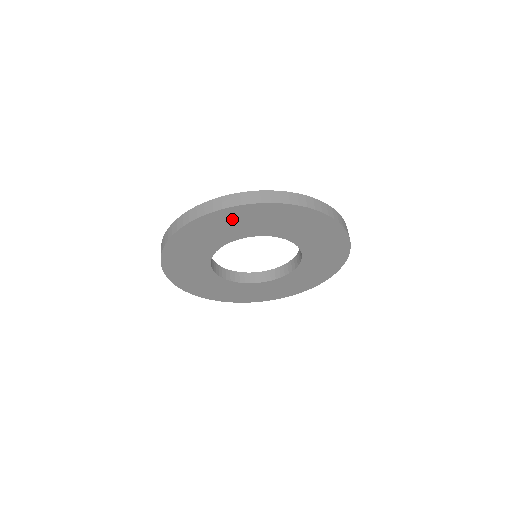
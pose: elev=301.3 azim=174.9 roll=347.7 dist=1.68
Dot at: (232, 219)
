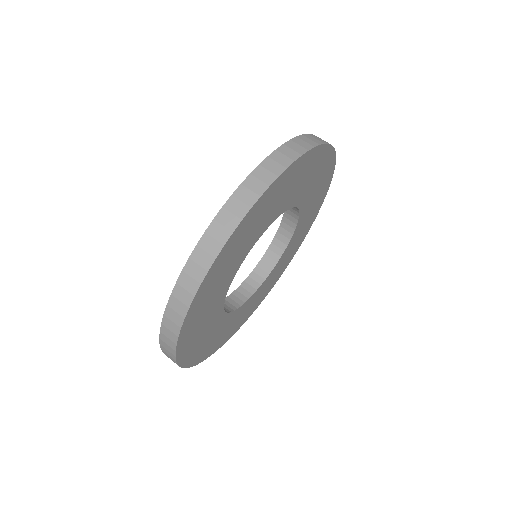
Dot at: (203, 303)
